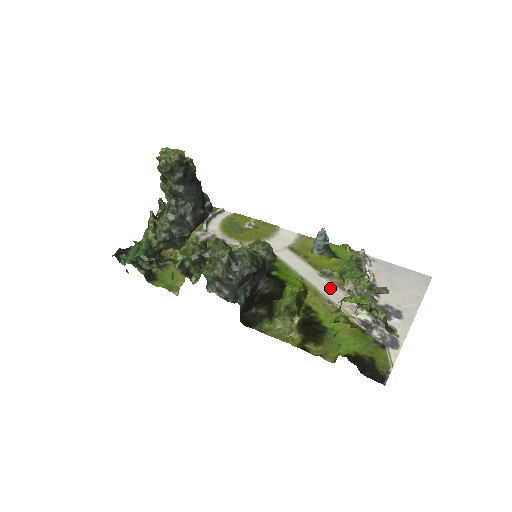
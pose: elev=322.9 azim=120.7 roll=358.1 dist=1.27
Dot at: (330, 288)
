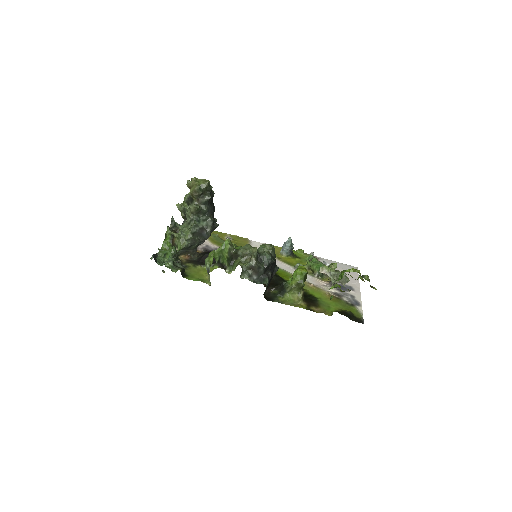
Dot at: occluded
